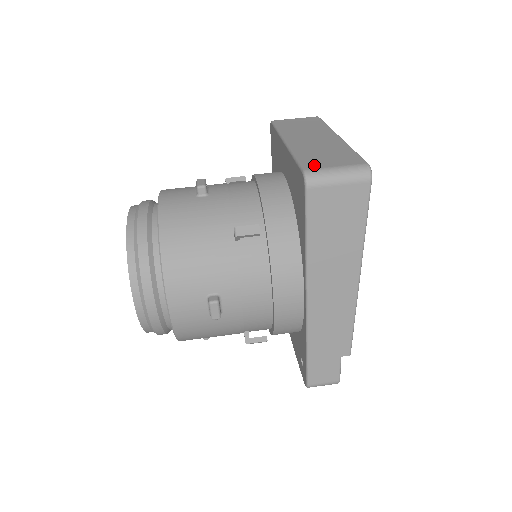
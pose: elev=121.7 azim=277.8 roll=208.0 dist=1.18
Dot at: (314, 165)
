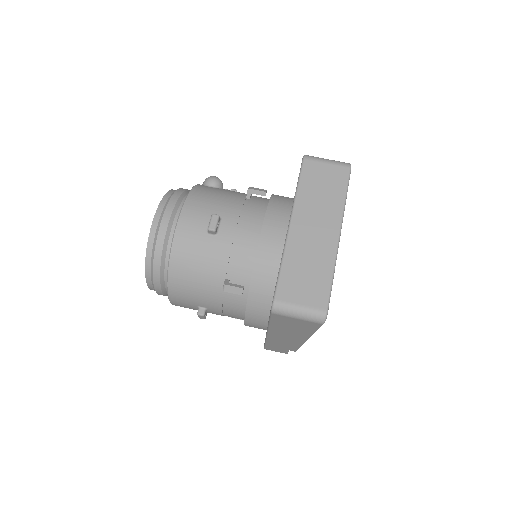
Dot at: (286, 294)
